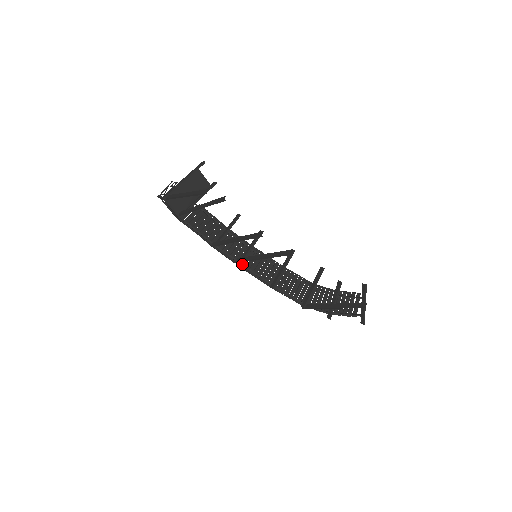
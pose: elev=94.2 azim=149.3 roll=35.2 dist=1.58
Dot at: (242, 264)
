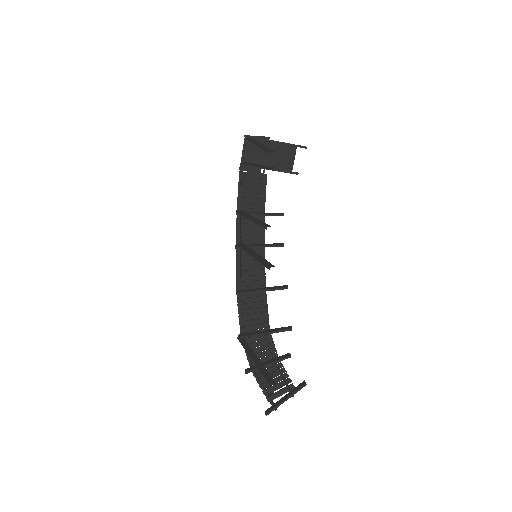
Dot at: (240, 250)
